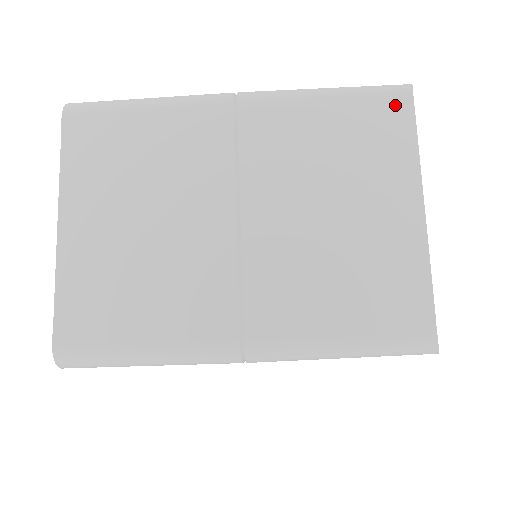
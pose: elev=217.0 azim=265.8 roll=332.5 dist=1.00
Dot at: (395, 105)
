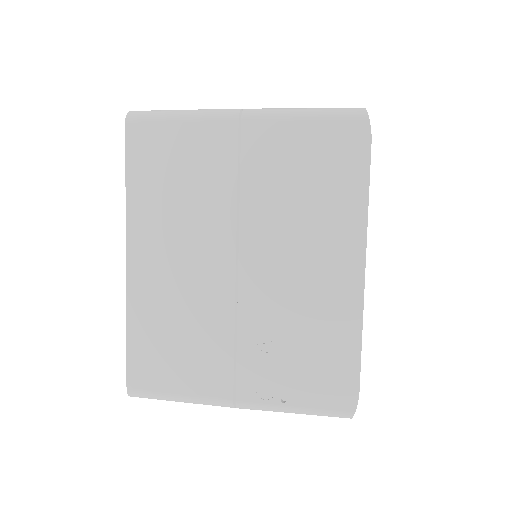
Dot at: occluded
